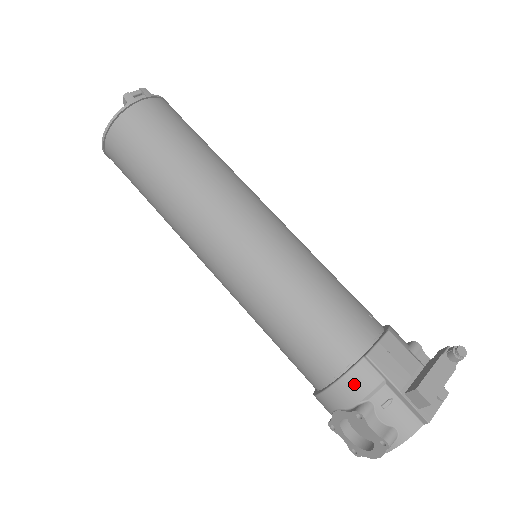
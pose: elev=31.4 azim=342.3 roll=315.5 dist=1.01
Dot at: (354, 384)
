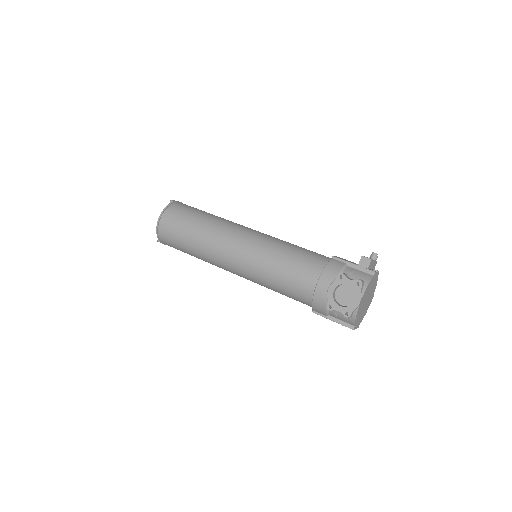
Dot at: (332, 267)
